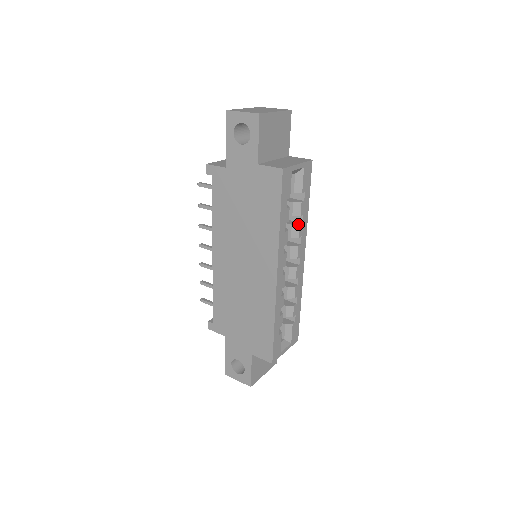
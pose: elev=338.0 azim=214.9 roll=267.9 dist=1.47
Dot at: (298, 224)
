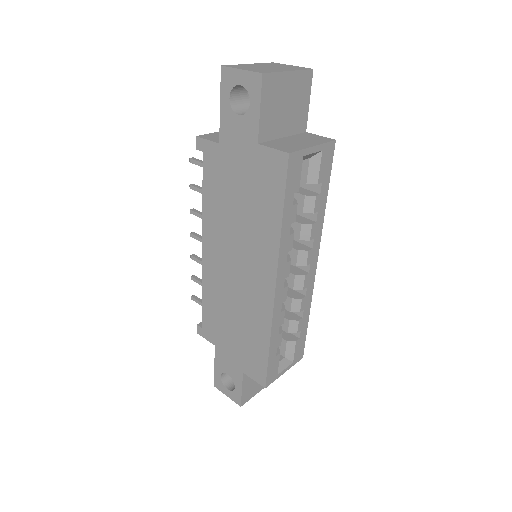
Dot at: (310, 223)
